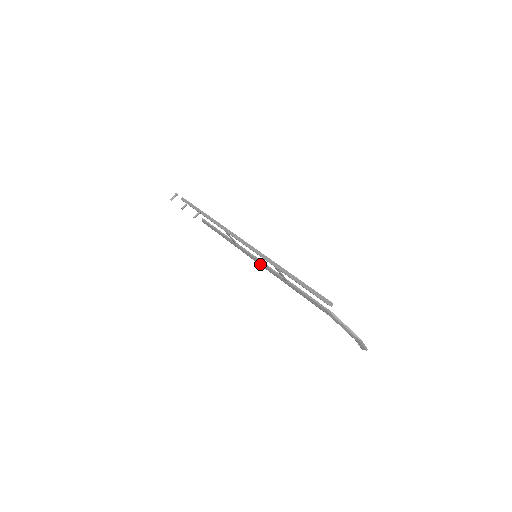
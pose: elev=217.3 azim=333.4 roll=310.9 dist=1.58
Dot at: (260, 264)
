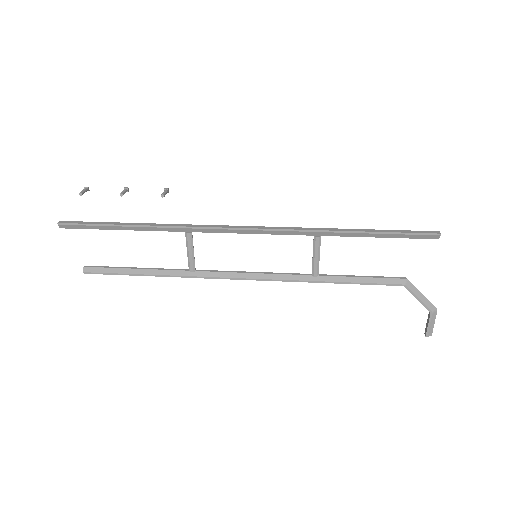
Dot at: (251, 277)
